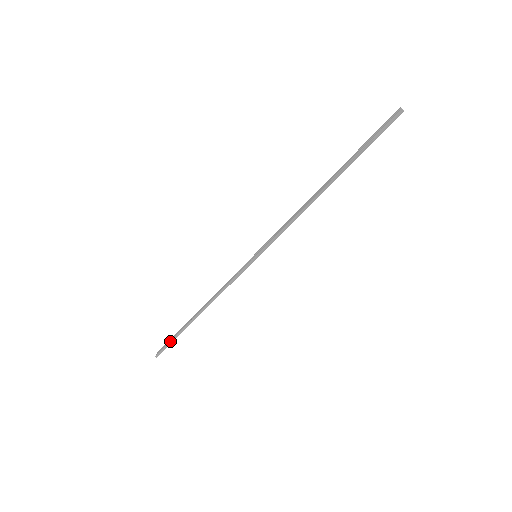
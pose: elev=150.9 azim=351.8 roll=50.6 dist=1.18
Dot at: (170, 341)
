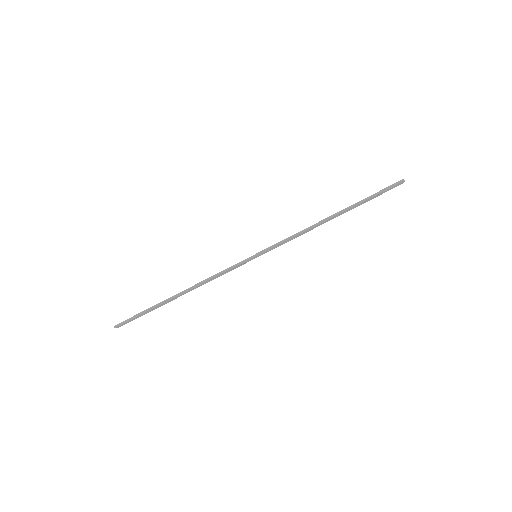
Dot at: (138, 313)
